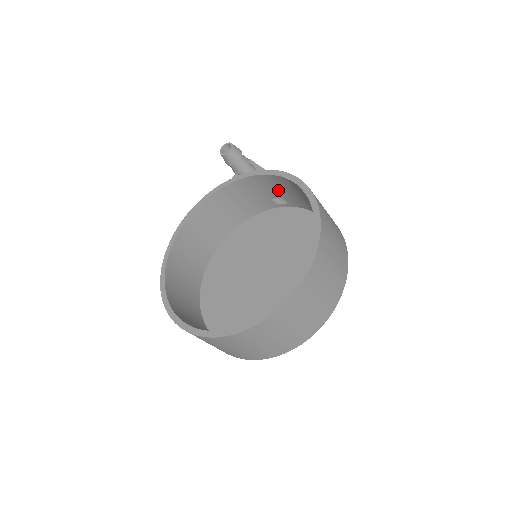
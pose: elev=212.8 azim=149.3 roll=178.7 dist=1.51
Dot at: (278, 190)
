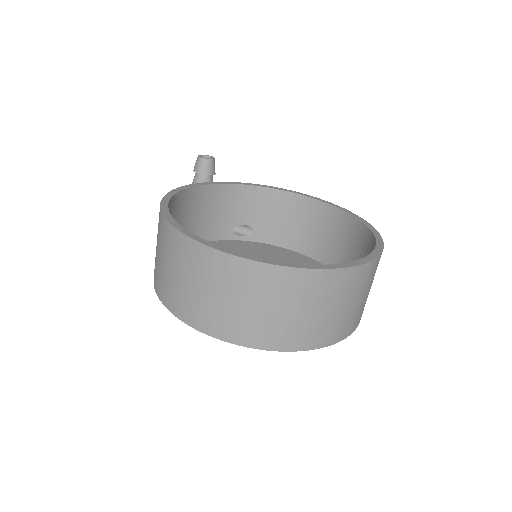
Dot at: (254, 212)
